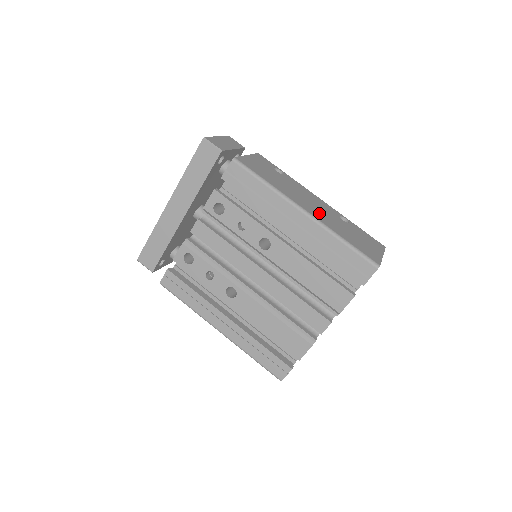
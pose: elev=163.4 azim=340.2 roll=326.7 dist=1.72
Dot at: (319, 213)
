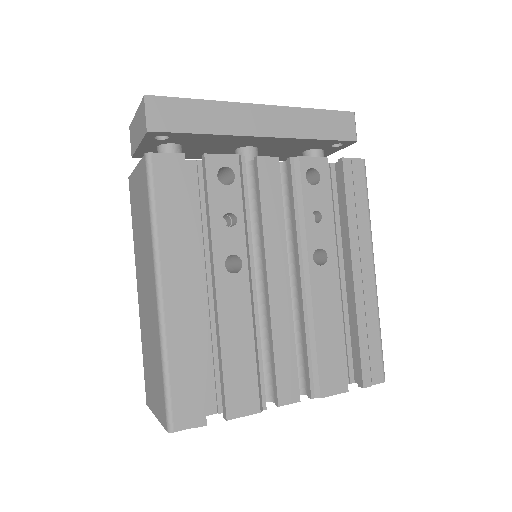
Dot at: occluded
